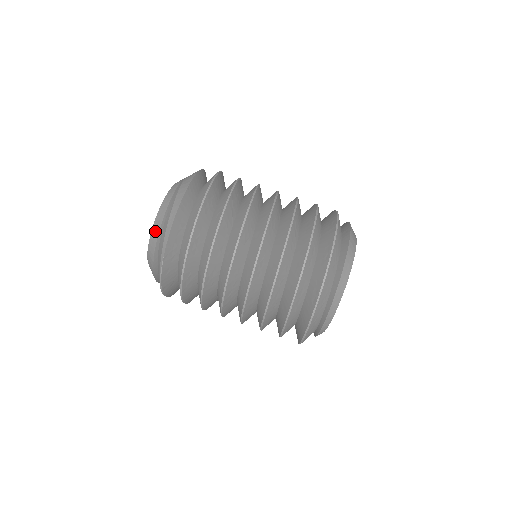
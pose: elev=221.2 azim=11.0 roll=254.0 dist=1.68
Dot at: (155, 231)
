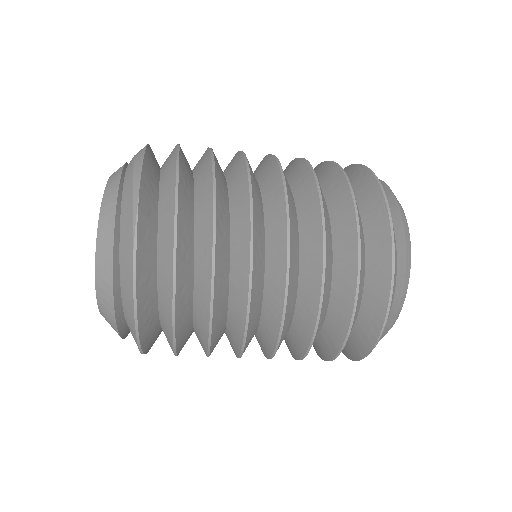
Dot at: (110, 192)
